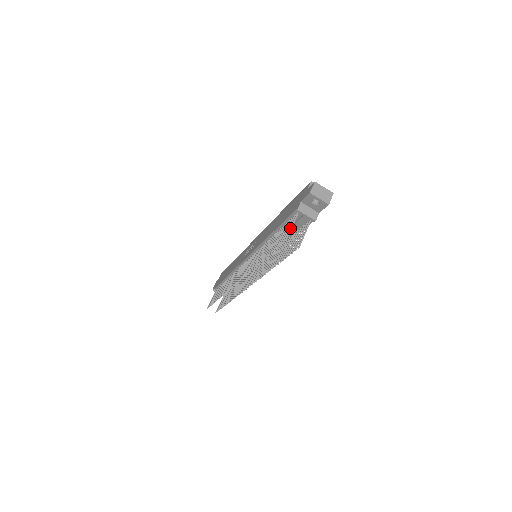
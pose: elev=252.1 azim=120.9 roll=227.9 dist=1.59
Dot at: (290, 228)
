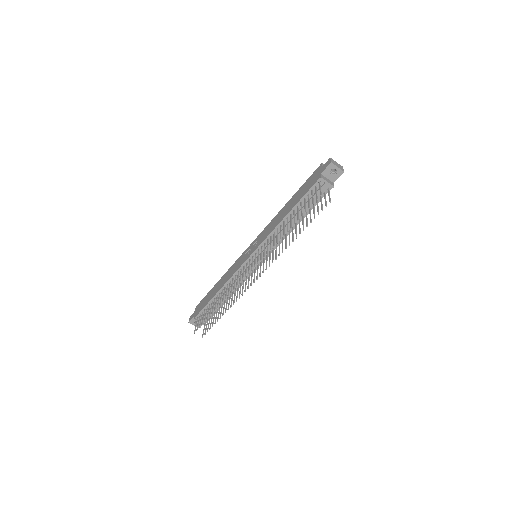
Dot at: (320, 189)
